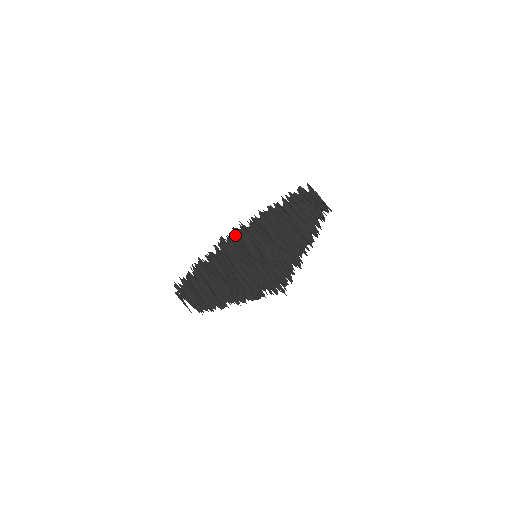
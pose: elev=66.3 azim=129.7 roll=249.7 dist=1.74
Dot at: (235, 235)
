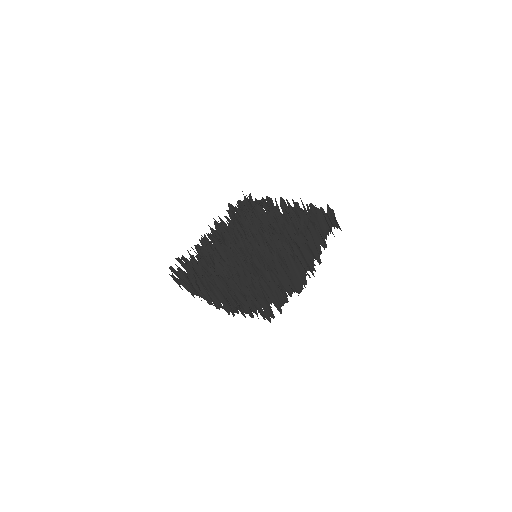
Dot at: occluded
